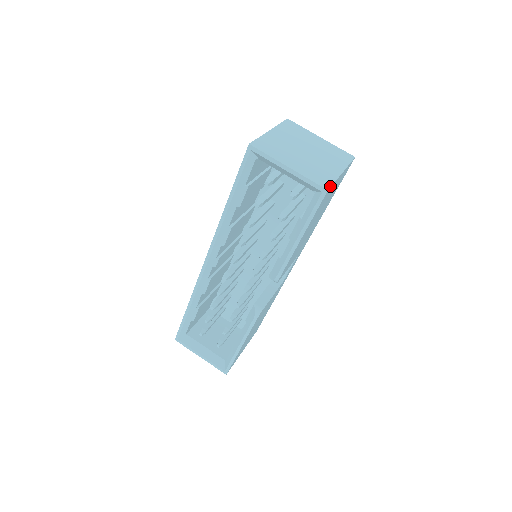
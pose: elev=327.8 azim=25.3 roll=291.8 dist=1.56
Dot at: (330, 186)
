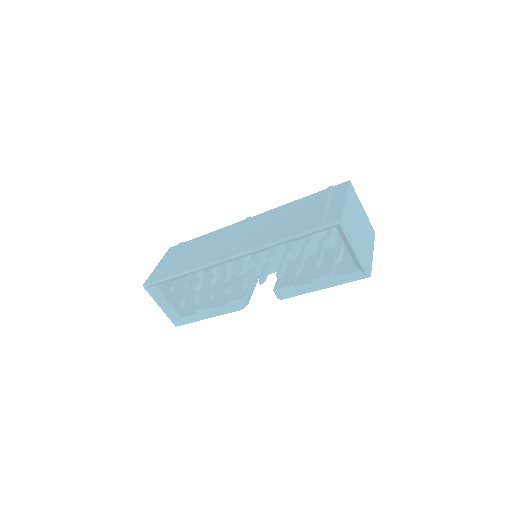
Dot at: occluded
